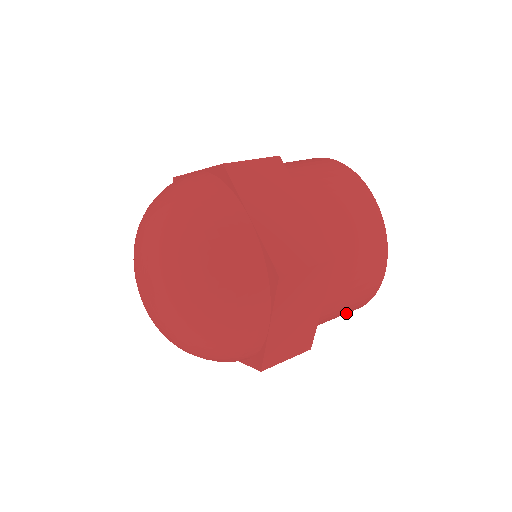
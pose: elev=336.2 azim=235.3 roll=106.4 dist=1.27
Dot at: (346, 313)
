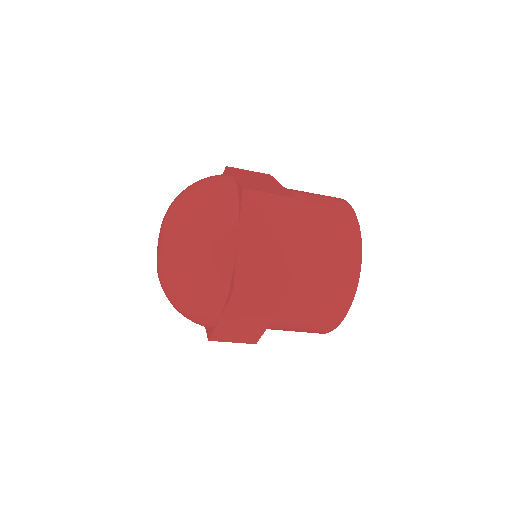
Dot at: (337, 302)
